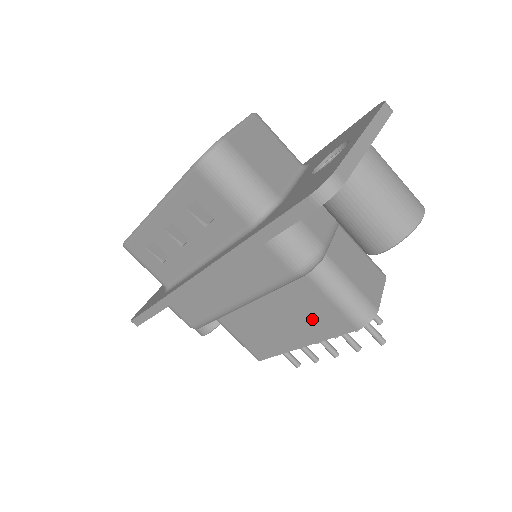
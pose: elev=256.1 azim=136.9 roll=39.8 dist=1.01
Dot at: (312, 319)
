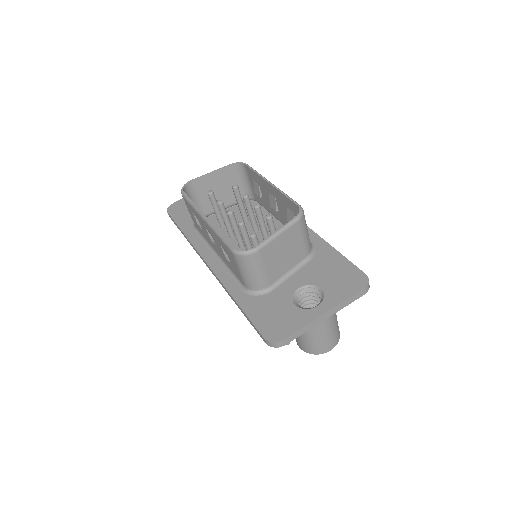
Dot at: occluded
